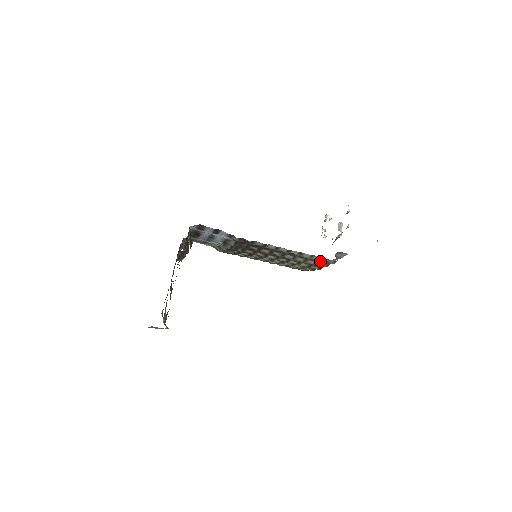
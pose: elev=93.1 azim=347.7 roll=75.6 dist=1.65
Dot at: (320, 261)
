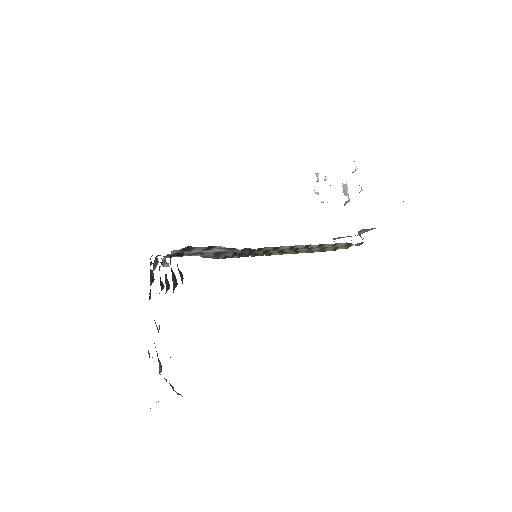
Dot at: occluded
